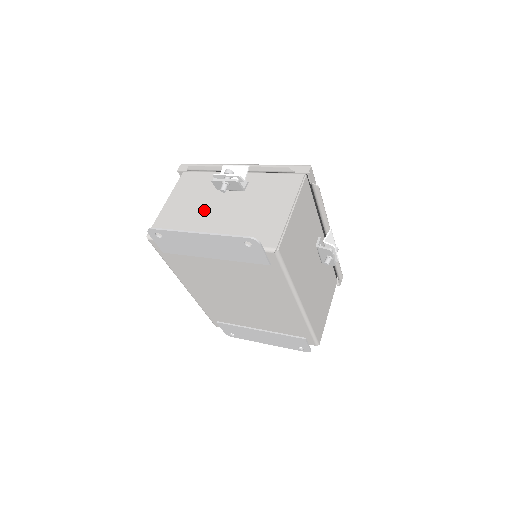
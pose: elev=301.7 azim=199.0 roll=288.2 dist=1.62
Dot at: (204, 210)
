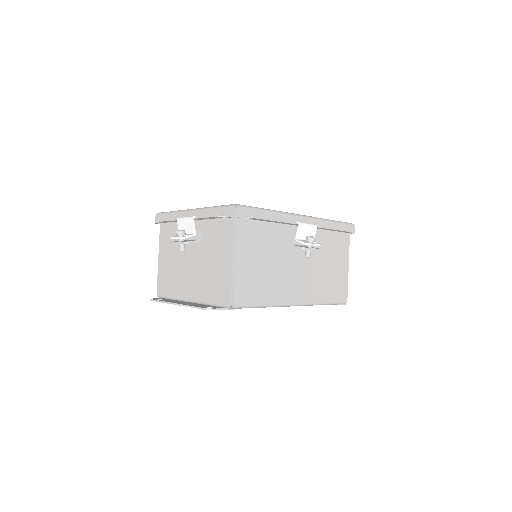
Dot at: (181, 266)
